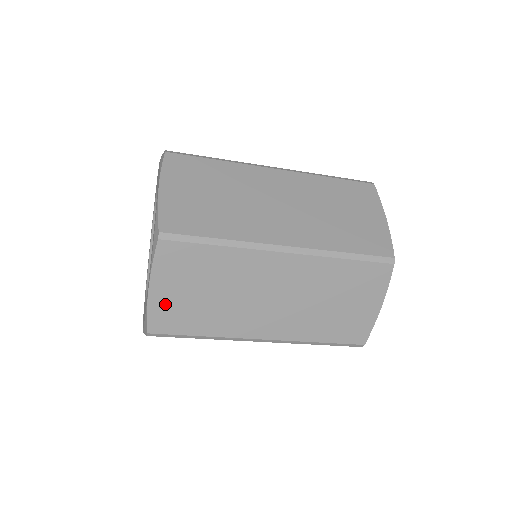
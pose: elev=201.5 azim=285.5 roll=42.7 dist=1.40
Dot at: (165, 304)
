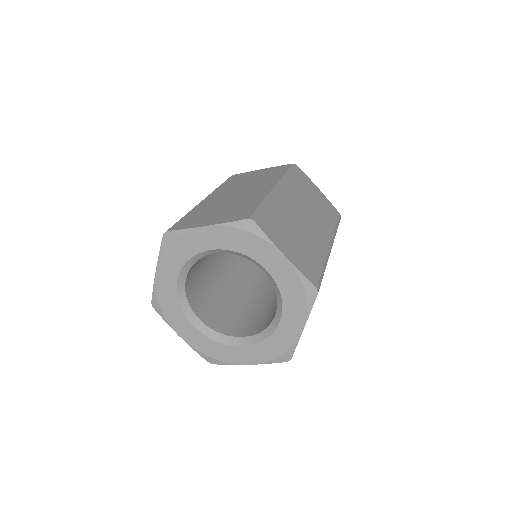
Dot at: occluded
